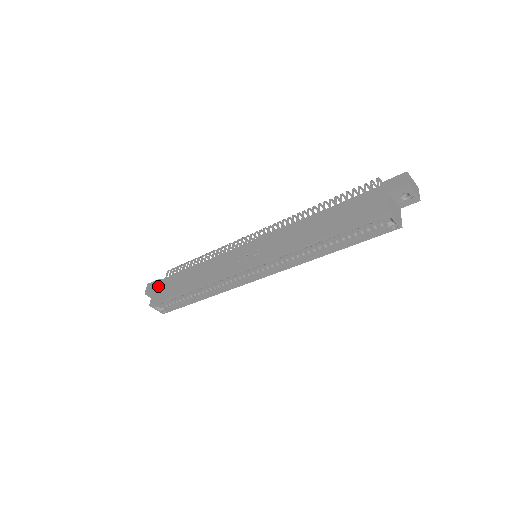
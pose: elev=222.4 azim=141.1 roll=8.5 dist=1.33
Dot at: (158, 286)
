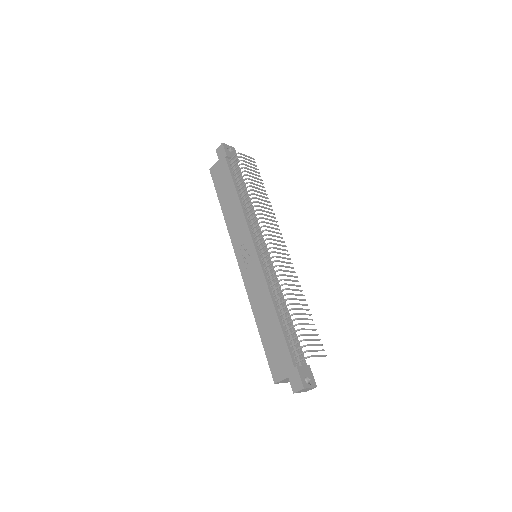
Dot at: (221, 162)
